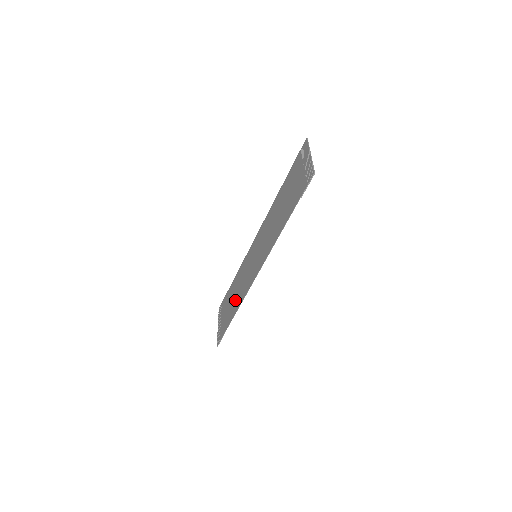
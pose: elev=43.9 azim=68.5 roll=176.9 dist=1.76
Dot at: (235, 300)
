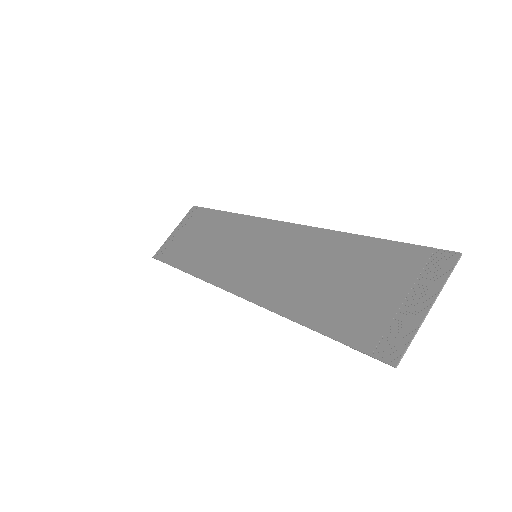
Dot at: (201, 251)
